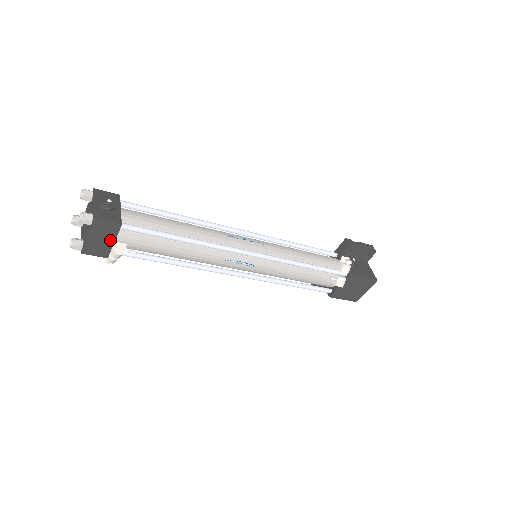
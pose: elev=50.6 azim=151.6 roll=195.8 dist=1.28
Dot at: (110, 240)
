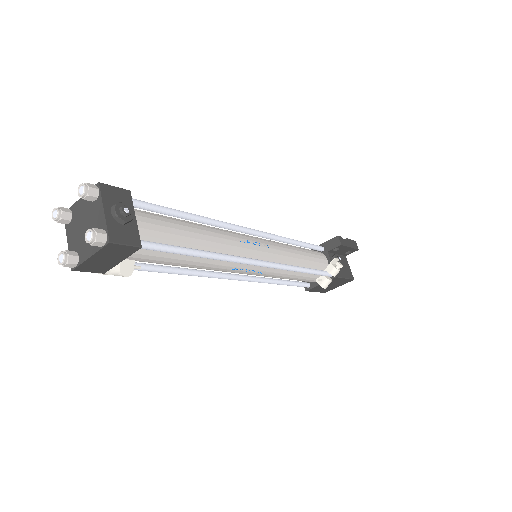
Dot at: (118, 259)
